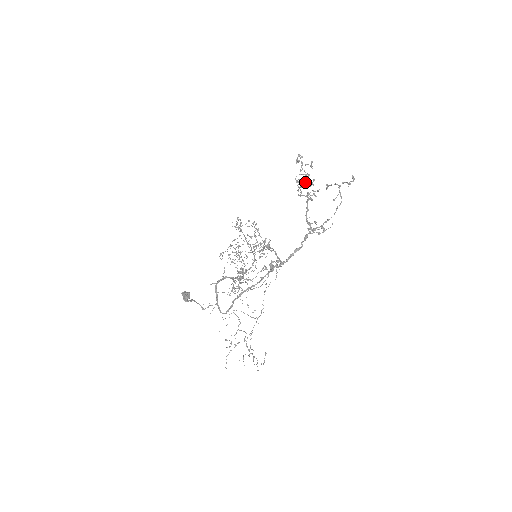
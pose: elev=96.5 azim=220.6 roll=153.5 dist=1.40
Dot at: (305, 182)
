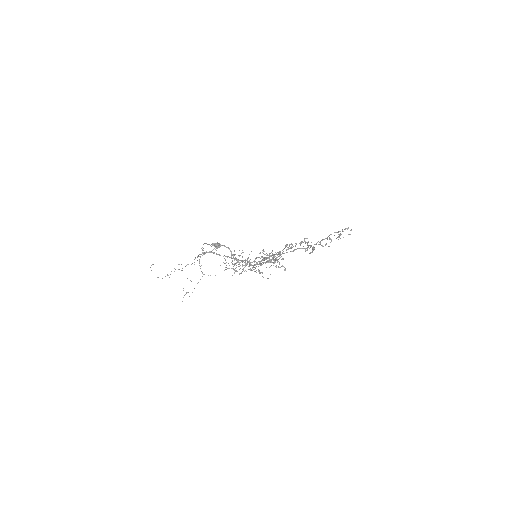
Dot at: (321, 240)
